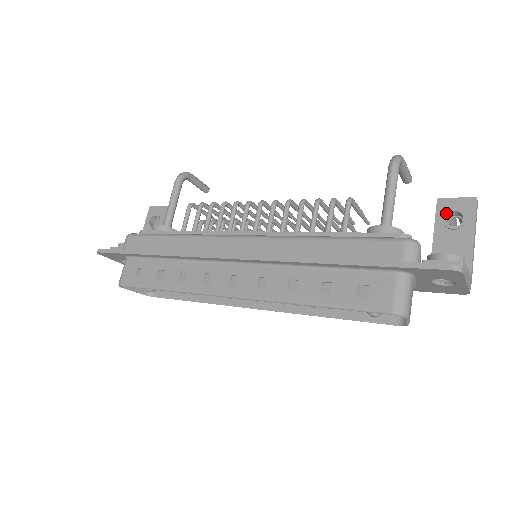
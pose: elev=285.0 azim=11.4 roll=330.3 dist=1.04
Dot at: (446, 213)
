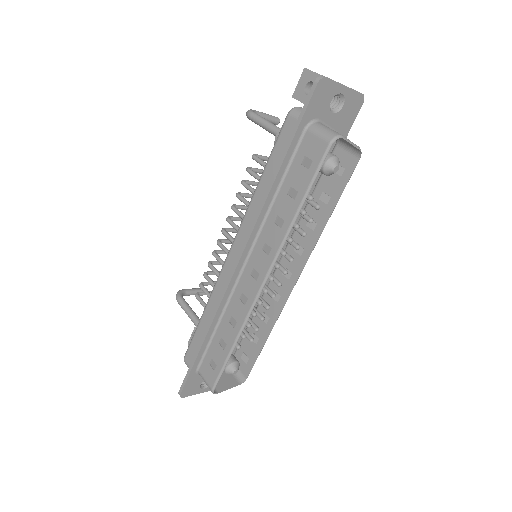
Dot at: (303, 93)
